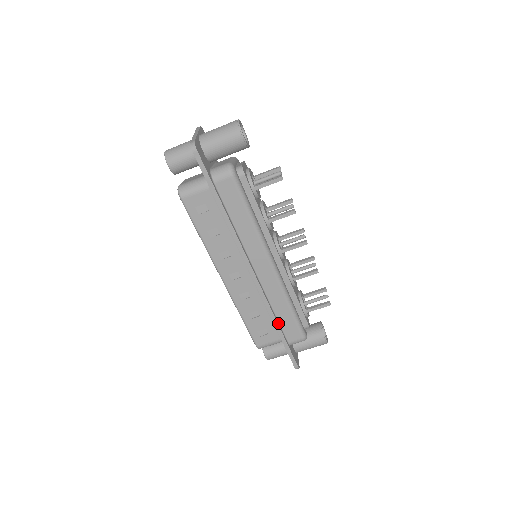
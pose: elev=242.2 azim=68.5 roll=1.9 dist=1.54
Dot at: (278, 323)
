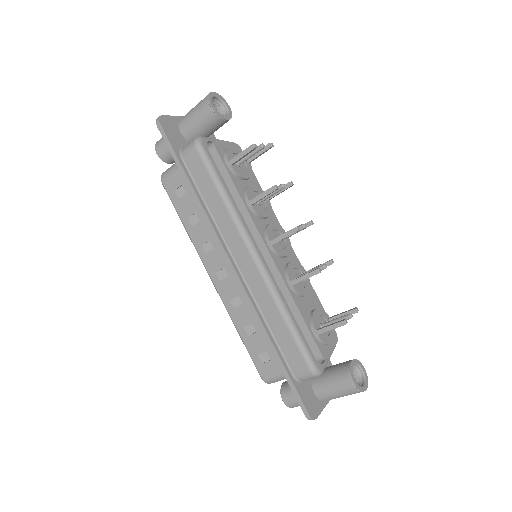
Dot at: (274, 342)
